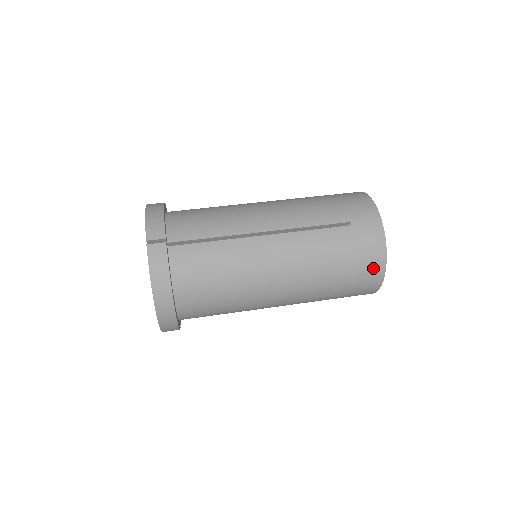
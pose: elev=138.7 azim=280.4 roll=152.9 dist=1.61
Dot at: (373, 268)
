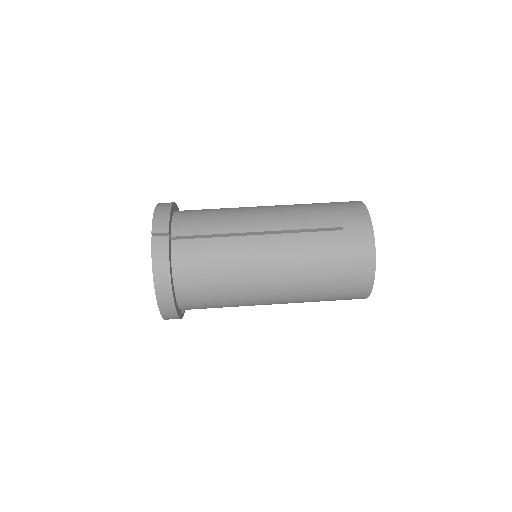
Dot at: (362, 272)
